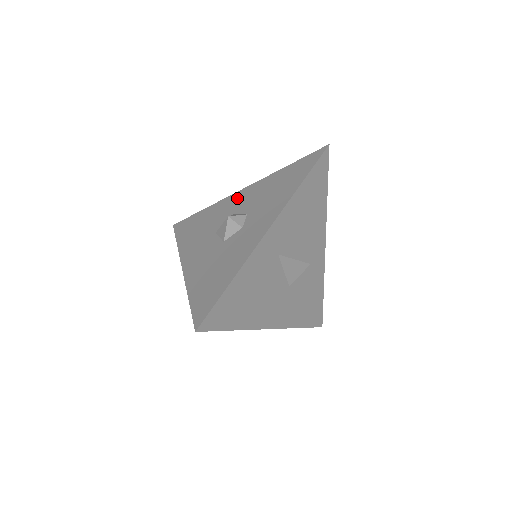
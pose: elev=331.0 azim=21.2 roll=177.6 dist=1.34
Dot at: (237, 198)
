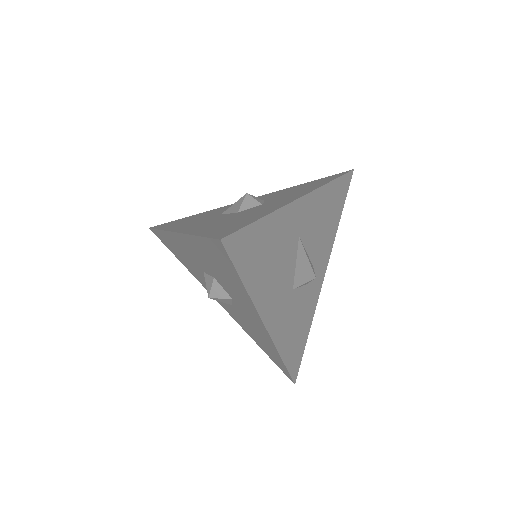
Dot at: occluded
